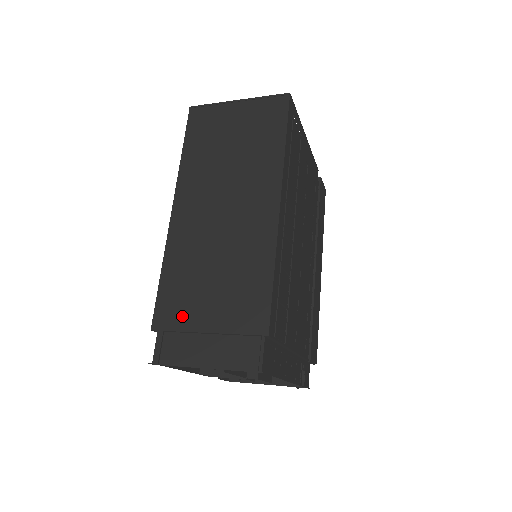
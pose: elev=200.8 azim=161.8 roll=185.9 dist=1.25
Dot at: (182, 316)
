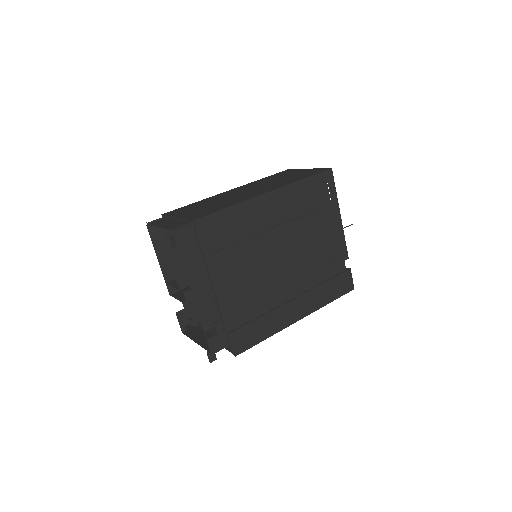
Dot at: (178, 213)
